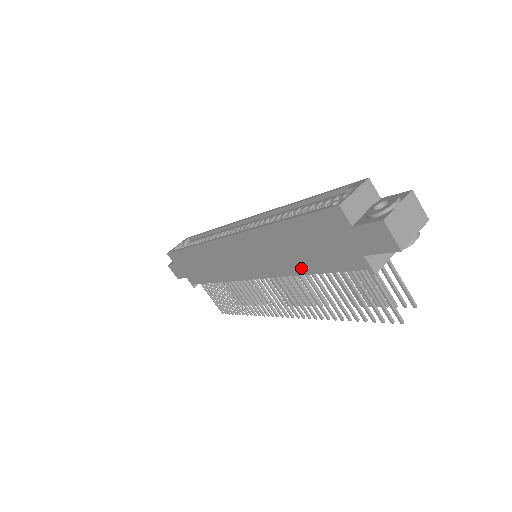
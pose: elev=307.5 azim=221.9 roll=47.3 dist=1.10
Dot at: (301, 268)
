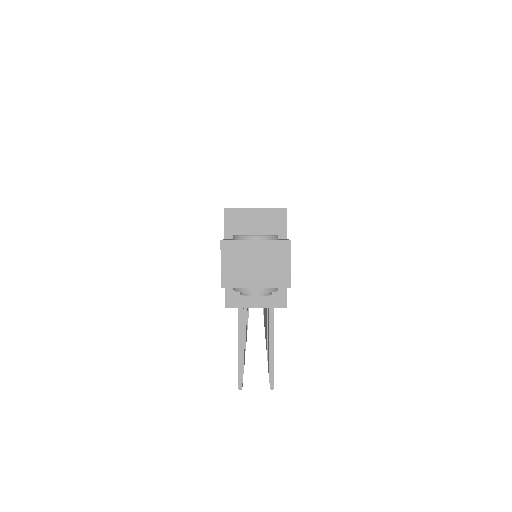
Dot at: occluded
